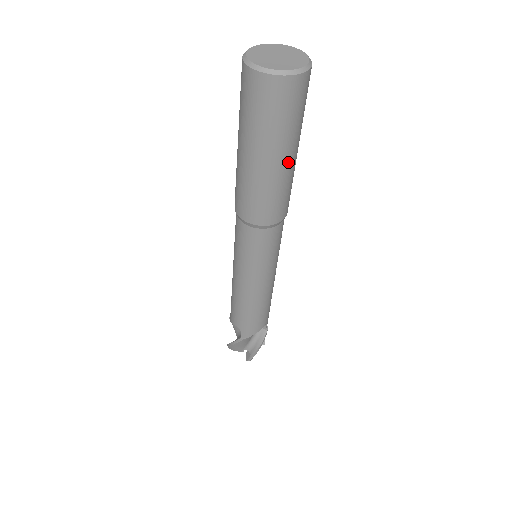
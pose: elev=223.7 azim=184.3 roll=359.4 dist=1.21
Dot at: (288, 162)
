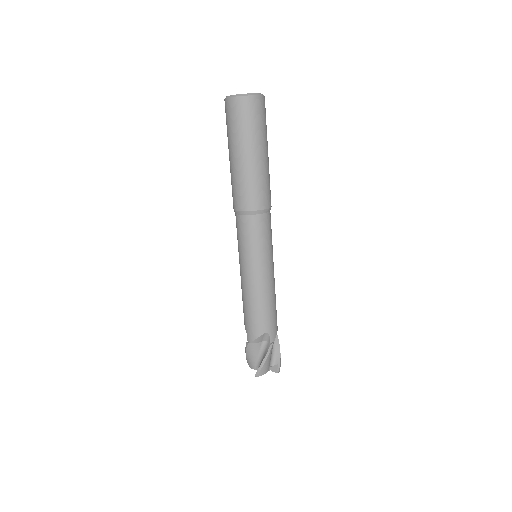
Dot at: occluded
